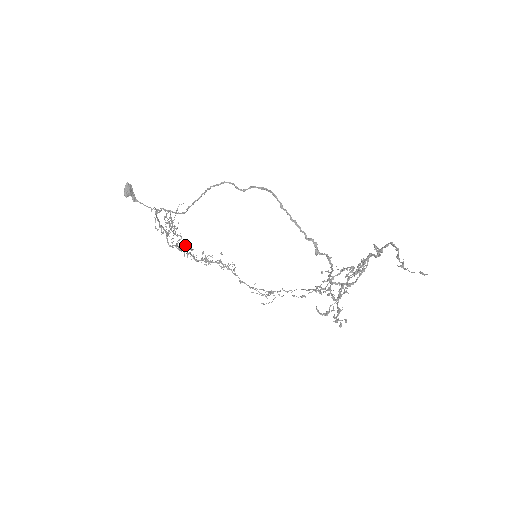
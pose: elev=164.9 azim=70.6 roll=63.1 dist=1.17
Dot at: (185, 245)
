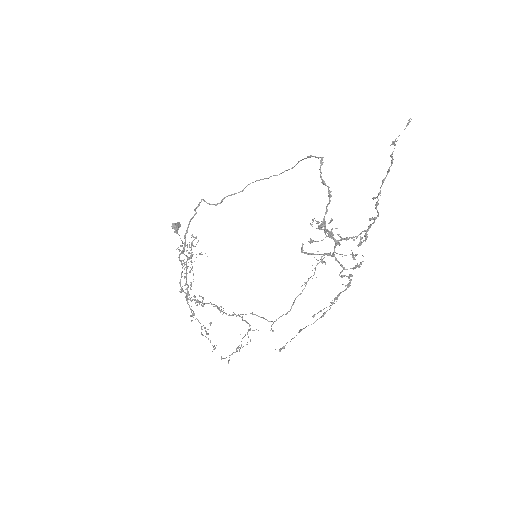
Dot at: occluded
